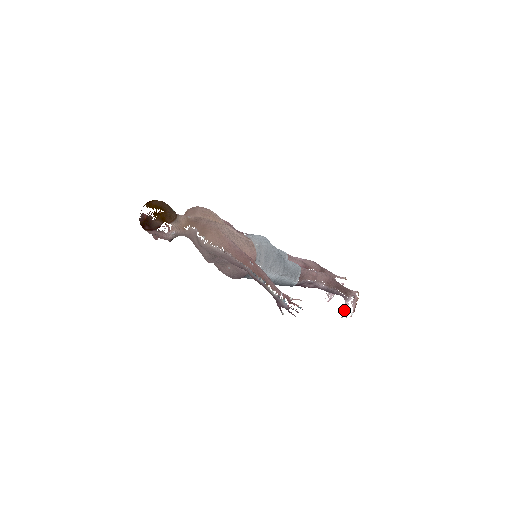
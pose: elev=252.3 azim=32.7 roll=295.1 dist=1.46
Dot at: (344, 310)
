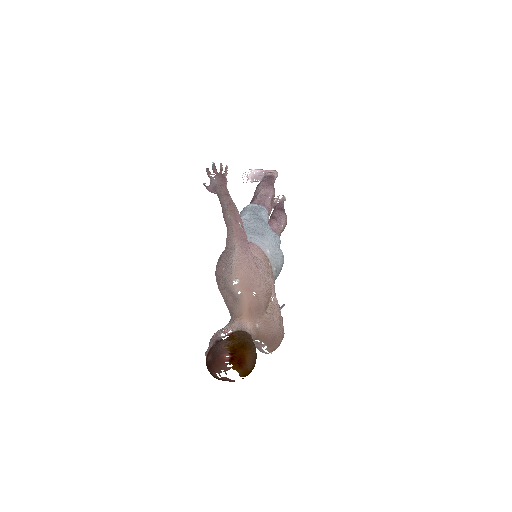
Dot at: occluded
